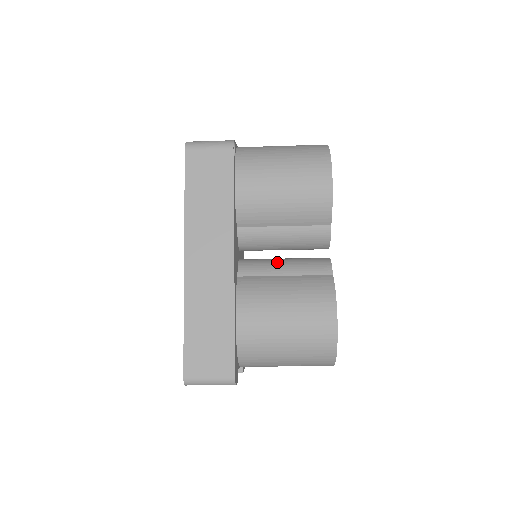
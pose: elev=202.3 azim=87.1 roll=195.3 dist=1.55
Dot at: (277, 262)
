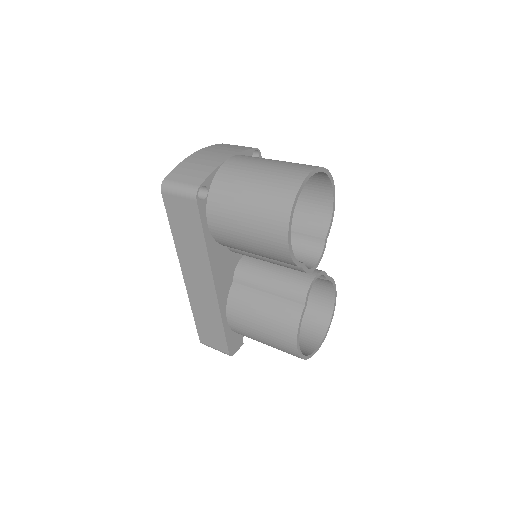
Dot at: (265, 275)
